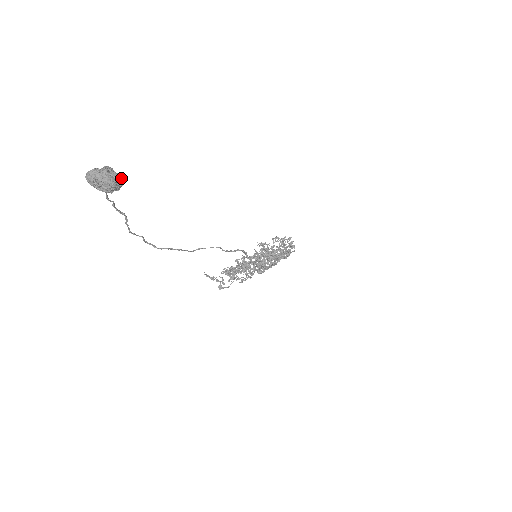
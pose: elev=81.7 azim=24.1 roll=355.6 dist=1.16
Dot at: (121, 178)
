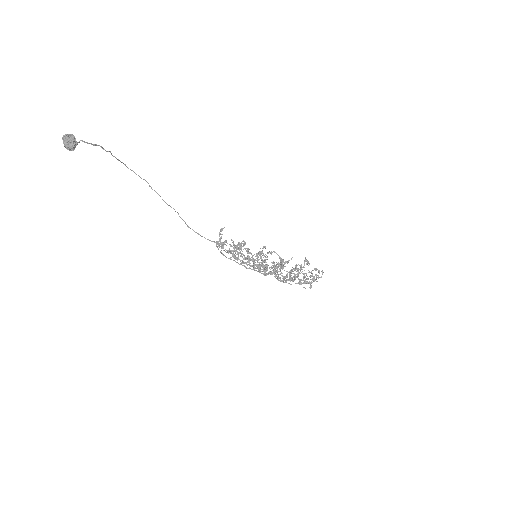
Dot at: (73, 148)
